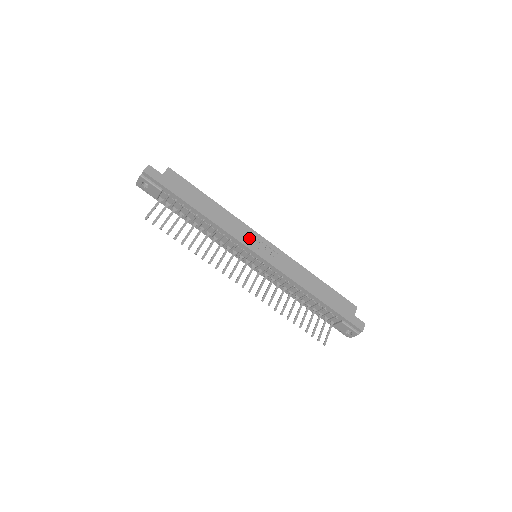
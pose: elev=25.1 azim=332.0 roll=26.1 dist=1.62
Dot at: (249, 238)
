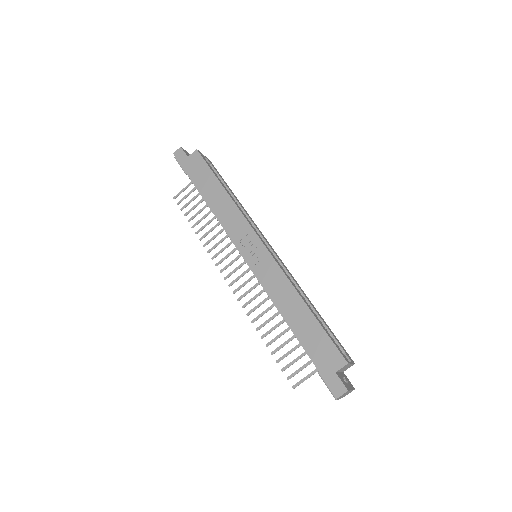
Dot at: (241, 235)
